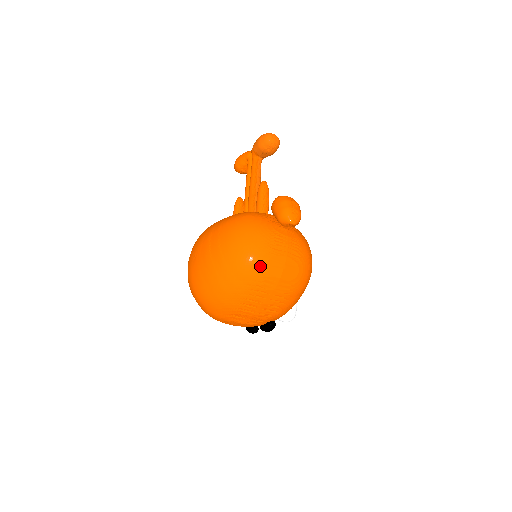
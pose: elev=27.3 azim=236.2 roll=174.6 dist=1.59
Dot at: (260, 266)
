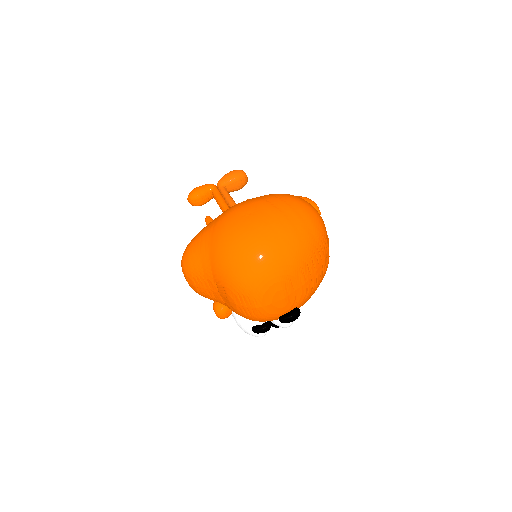
Dot at: (323, 227)
